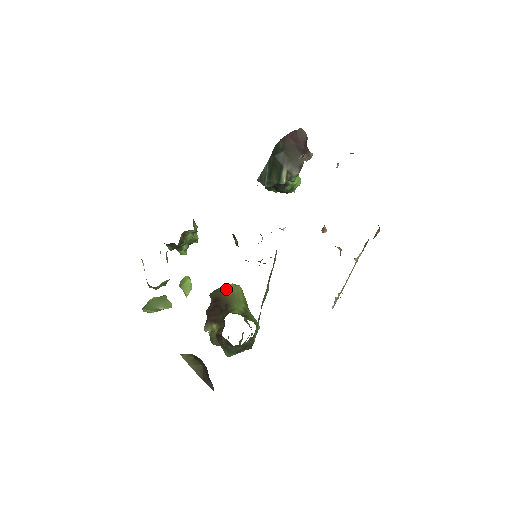
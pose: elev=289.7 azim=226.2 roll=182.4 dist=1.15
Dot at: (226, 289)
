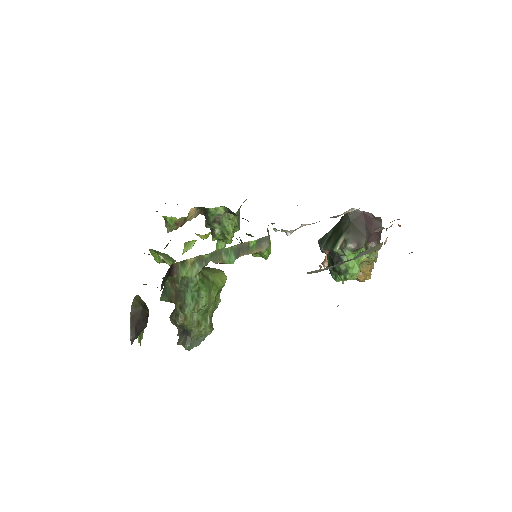
Dot at: (213, 268)
